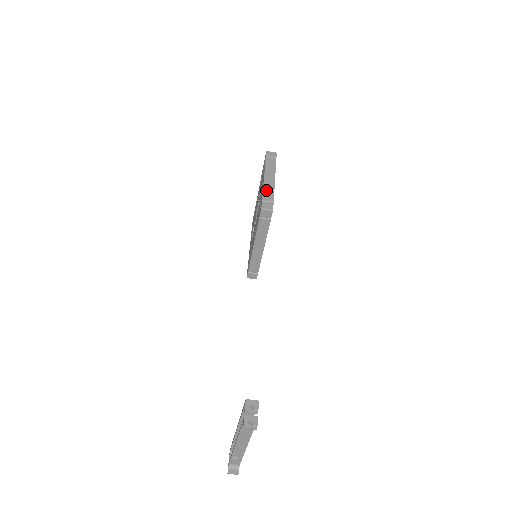
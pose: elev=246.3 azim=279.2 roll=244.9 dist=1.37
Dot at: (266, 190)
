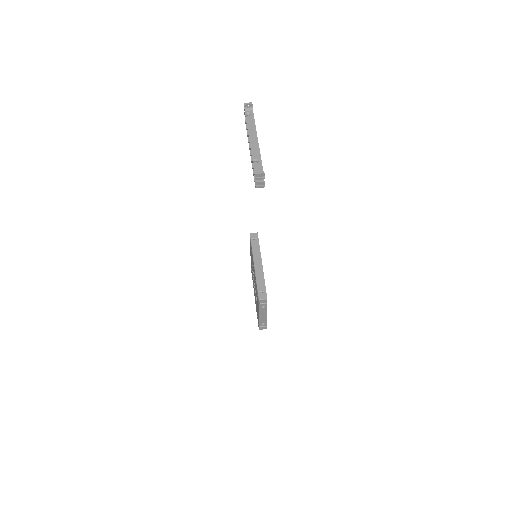
Dot at: occluded
